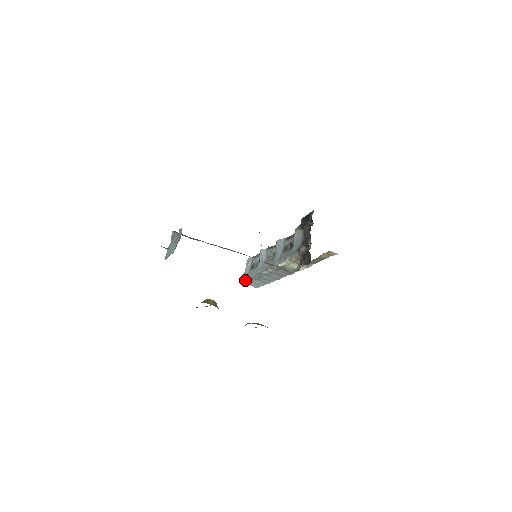
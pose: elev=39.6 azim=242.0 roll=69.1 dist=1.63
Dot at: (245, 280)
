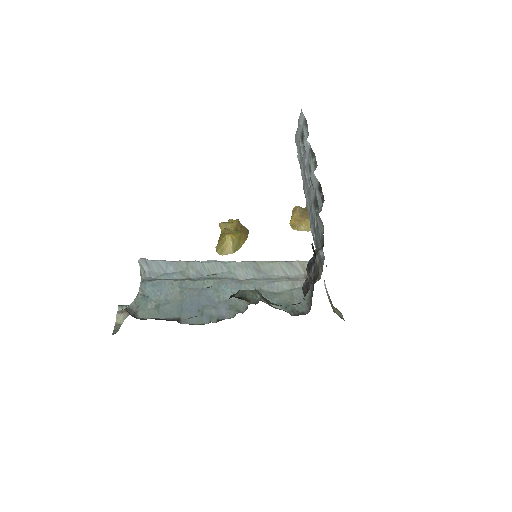
Dot at: (296, 144)
